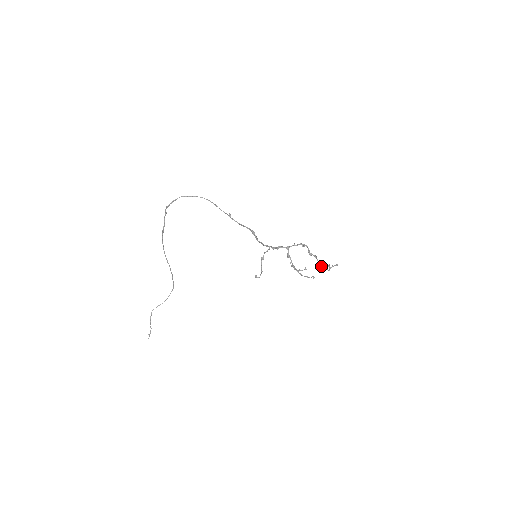
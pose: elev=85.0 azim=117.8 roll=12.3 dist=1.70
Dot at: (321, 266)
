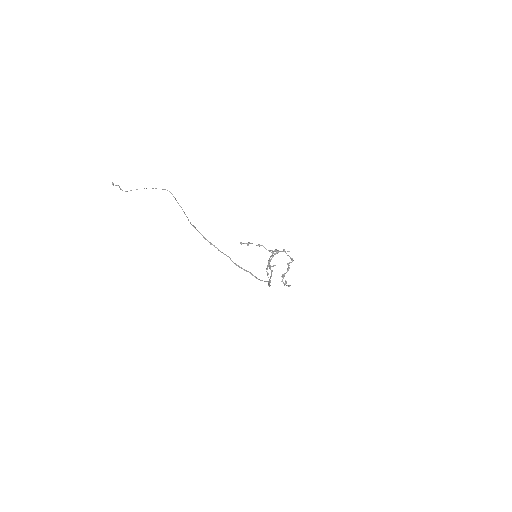
Dot at: (283, 277)
